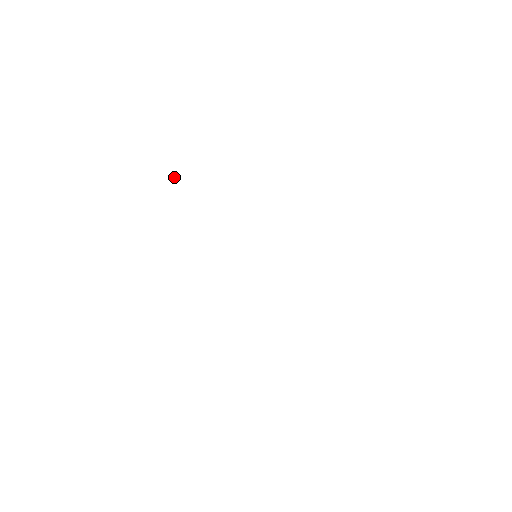
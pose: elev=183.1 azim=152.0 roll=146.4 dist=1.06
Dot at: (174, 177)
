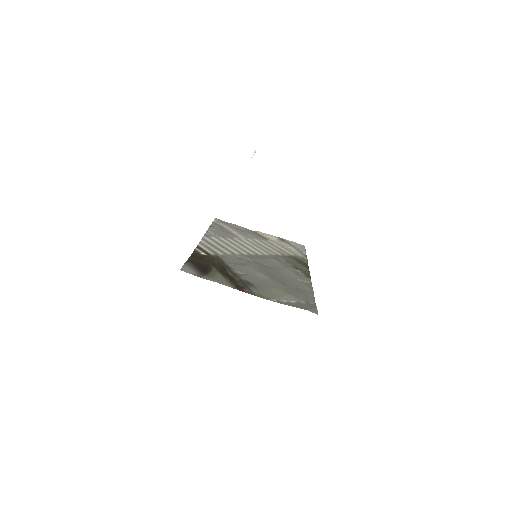
Dot at: (255, 150)
